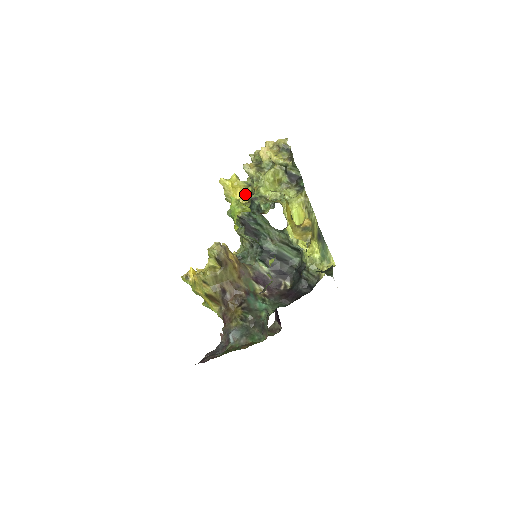
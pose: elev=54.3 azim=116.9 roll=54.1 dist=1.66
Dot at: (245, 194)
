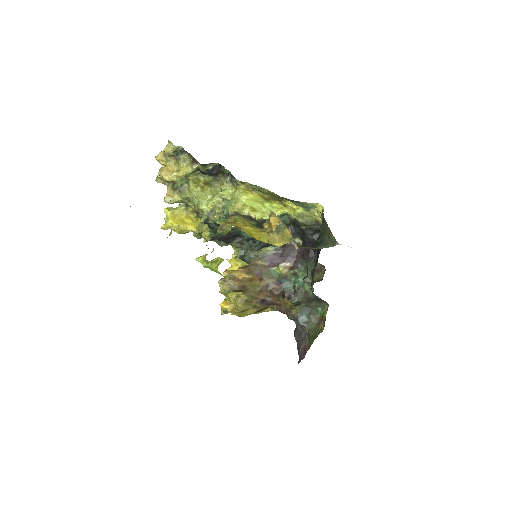
Dot at: (192, 216)
